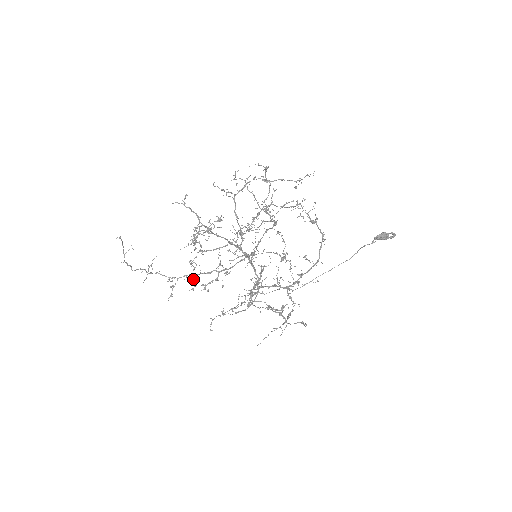
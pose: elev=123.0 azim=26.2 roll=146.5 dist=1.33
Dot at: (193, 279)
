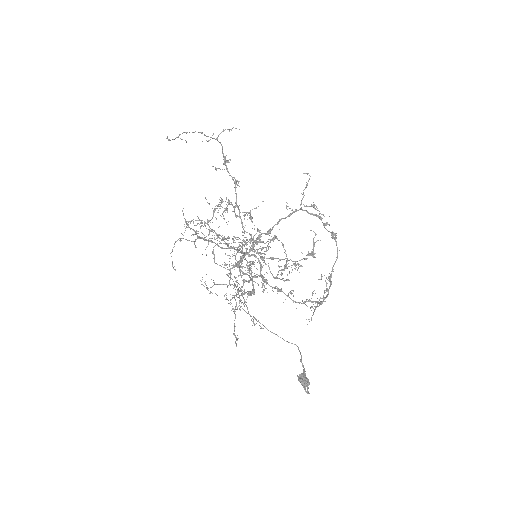
Dot at: (238, 182)
